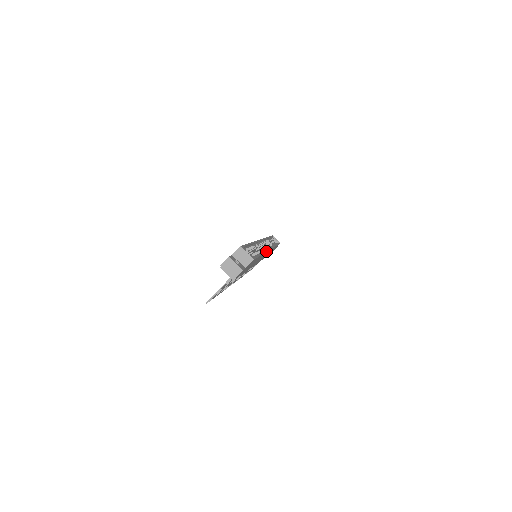
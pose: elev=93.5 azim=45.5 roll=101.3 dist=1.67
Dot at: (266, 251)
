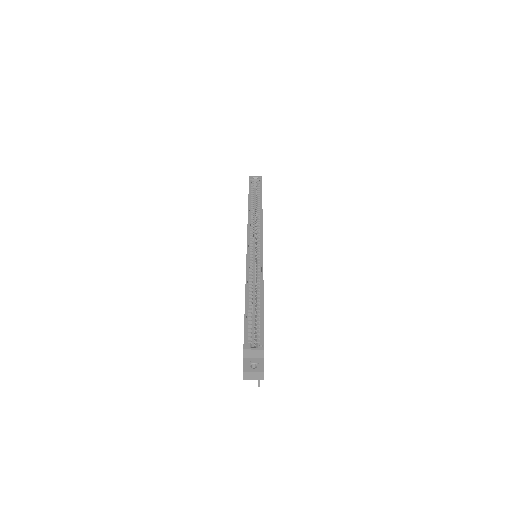
Dot at: (262, 270)
